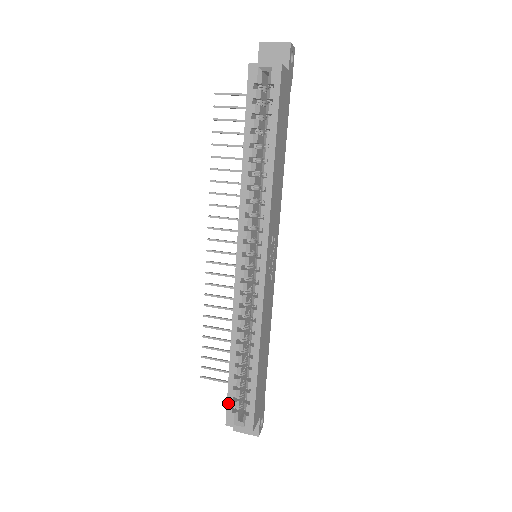
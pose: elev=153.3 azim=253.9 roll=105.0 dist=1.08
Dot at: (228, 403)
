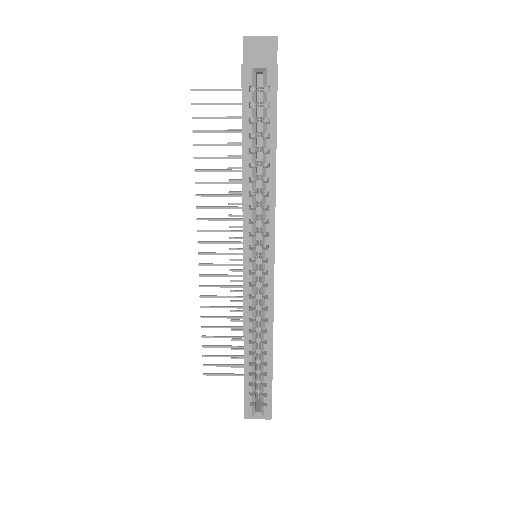
Dot at: (245, 399)
